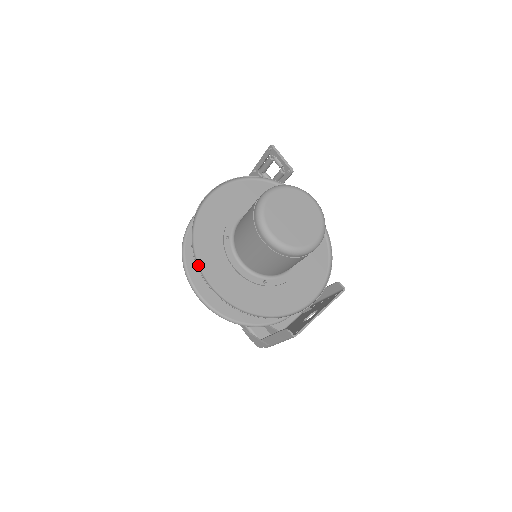
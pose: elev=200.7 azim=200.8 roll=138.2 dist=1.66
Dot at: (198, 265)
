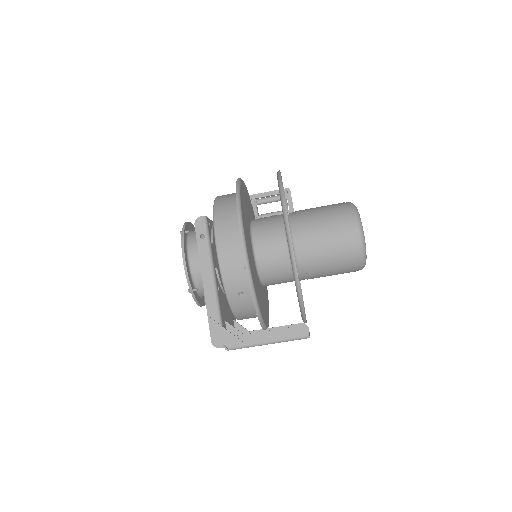
Dot at: (283, 210)
